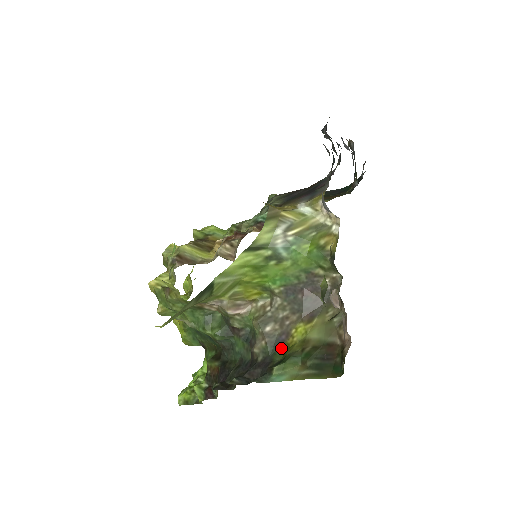
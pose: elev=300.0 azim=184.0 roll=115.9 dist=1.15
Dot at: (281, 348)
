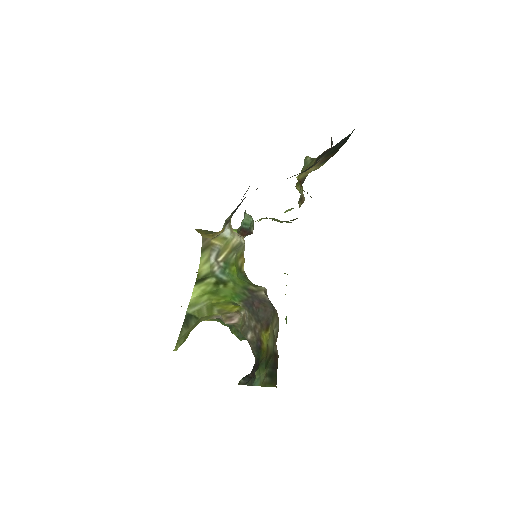
Dot at: (261, 353)
